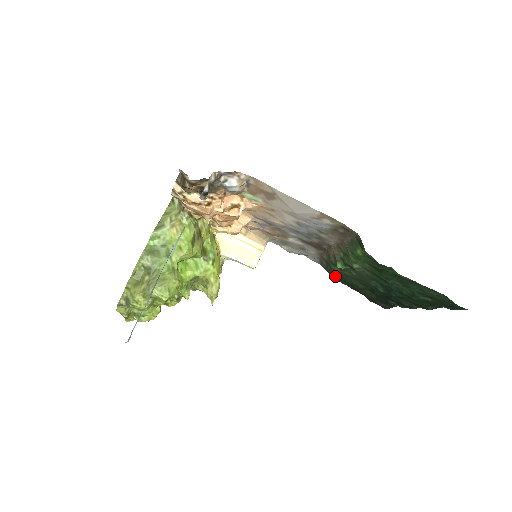
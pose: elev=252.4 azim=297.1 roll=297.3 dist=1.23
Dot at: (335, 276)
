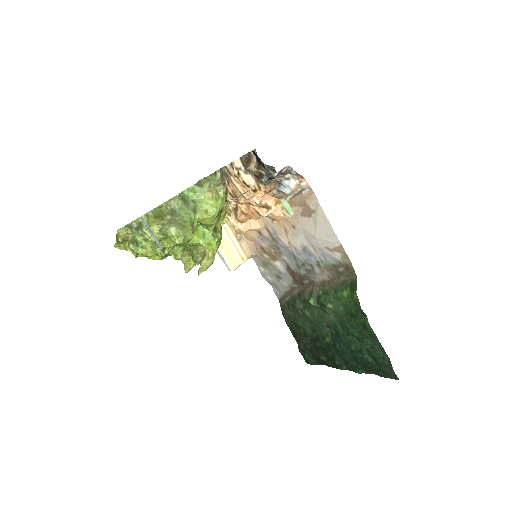
Dot at: (288, 315)
